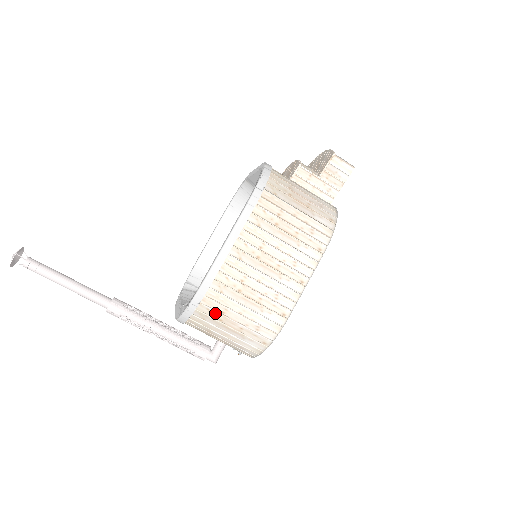
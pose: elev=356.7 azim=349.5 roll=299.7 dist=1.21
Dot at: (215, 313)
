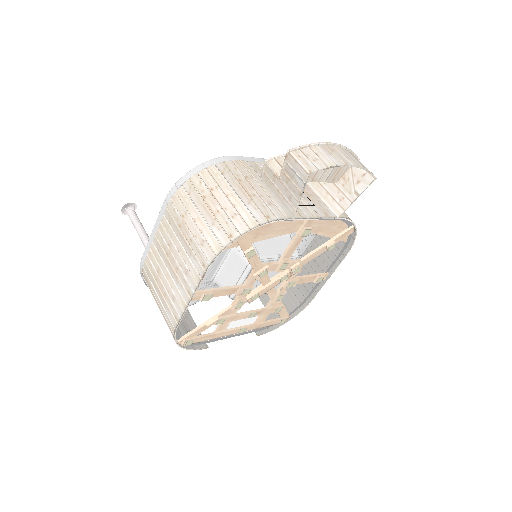
Dot at: (151, 292)
